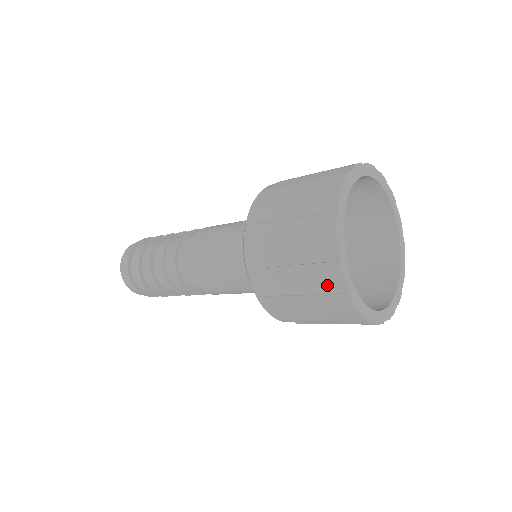
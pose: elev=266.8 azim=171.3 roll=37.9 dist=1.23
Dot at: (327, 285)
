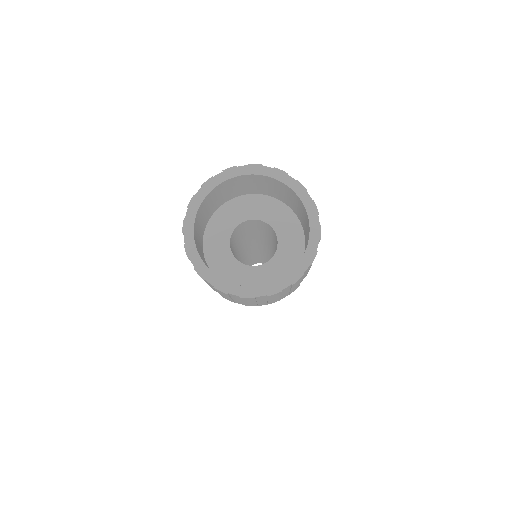
Dot at: occluded
